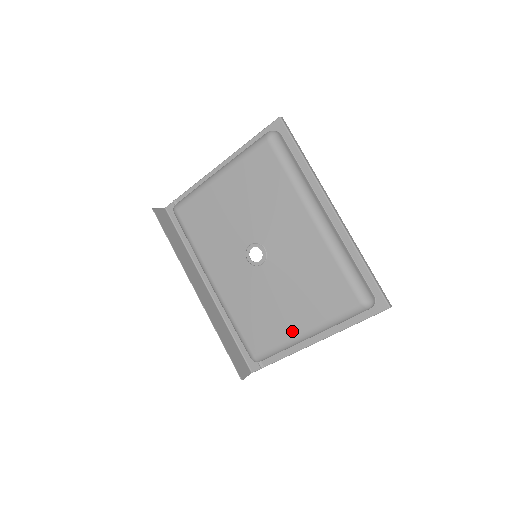
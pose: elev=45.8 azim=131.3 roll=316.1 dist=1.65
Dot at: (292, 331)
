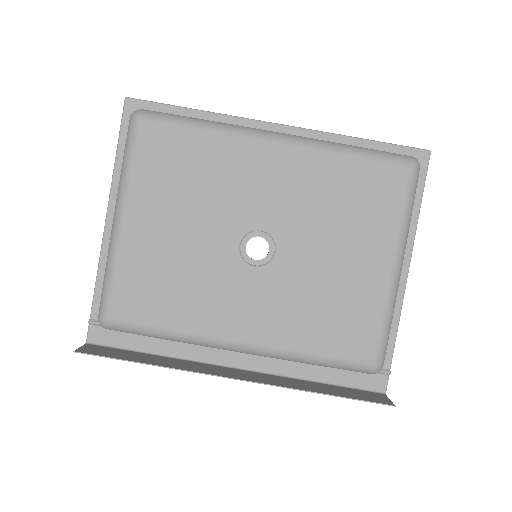
Dot at: (382, 281)
